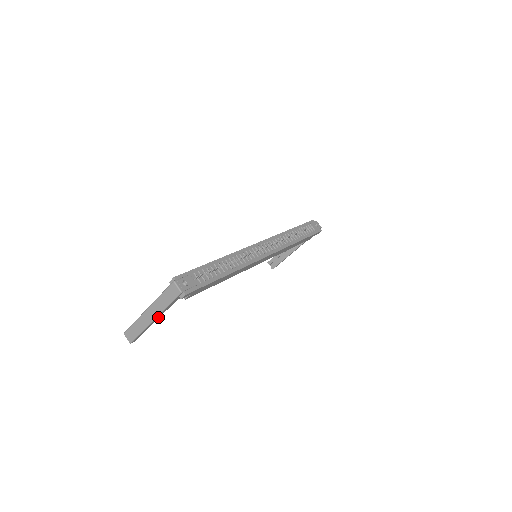
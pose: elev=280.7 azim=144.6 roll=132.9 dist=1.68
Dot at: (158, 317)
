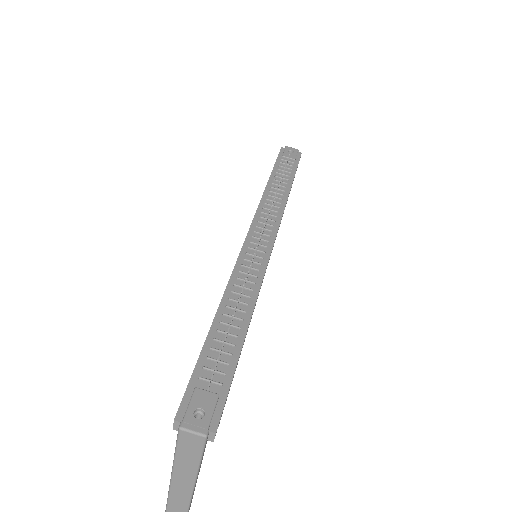
Dot at: occluded
